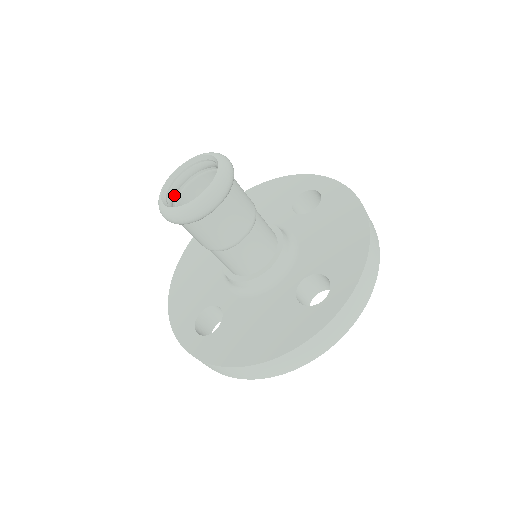
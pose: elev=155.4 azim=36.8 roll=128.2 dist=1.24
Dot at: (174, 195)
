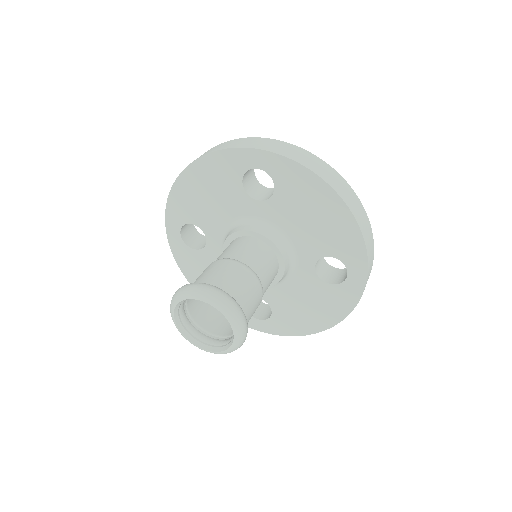
Dot at: (189, 322)
